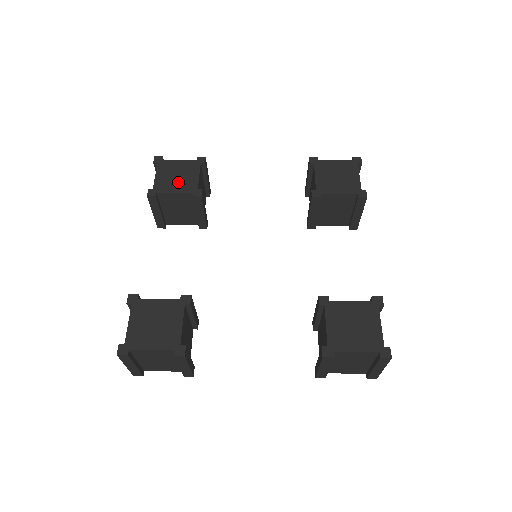
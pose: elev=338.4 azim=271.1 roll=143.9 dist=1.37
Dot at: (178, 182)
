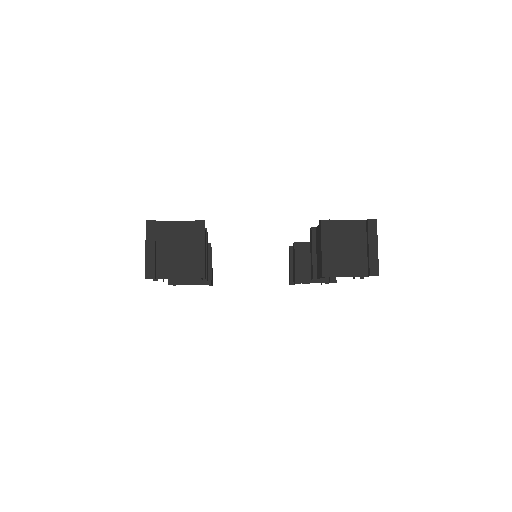
Dot at: occluded
